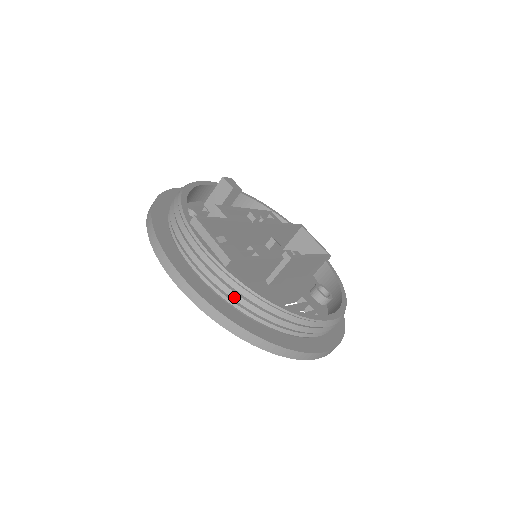
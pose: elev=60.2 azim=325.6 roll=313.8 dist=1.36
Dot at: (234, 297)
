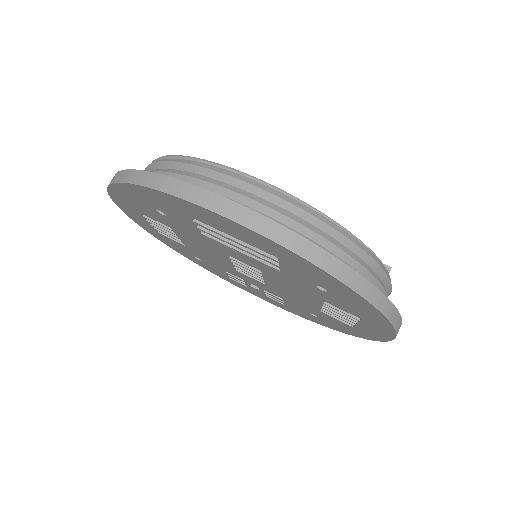
Dot at: occluded
